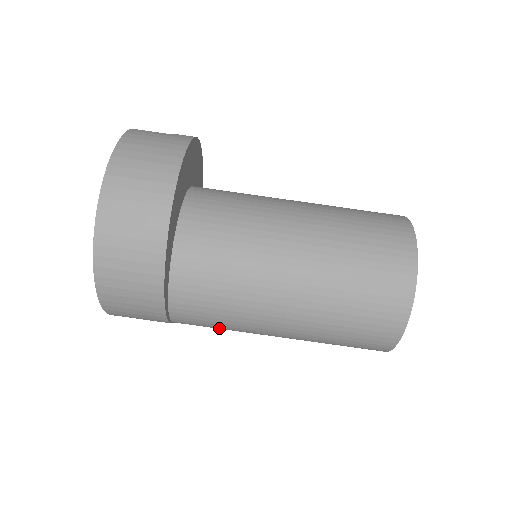
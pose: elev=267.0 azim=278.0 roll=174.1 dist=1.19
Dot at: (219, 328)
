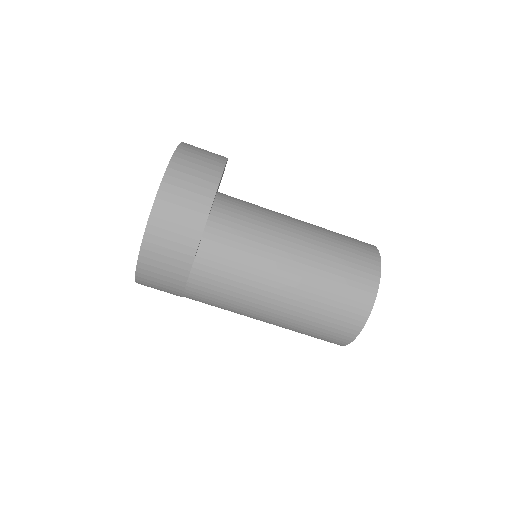
Dot at: (226, 294)
